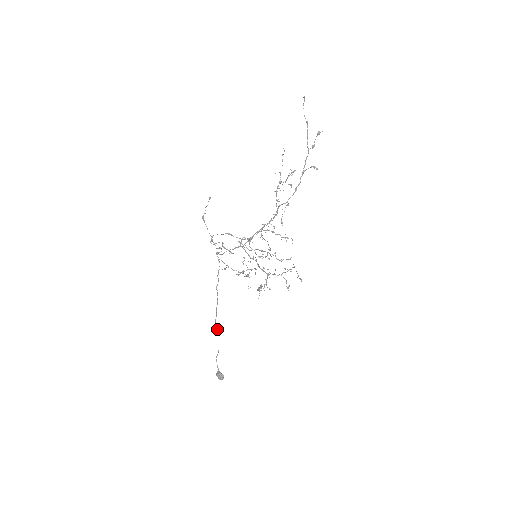
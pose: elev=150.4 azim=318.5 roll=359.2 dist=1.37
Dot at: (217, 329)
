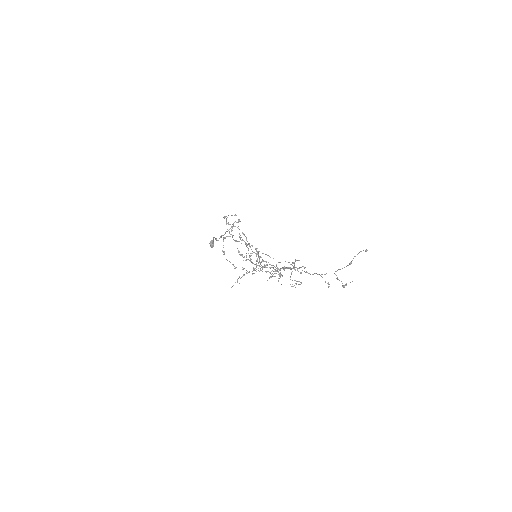
Dot at: occluded
